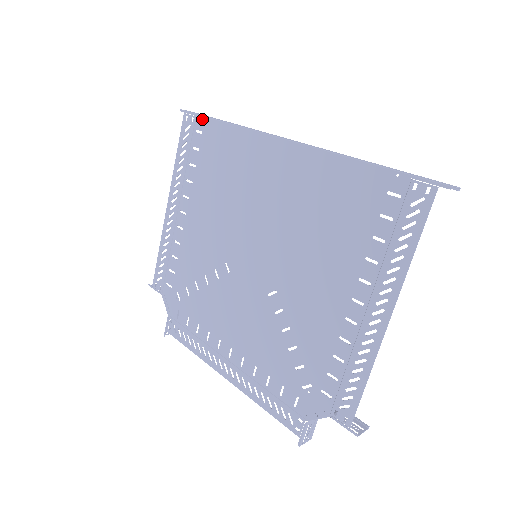
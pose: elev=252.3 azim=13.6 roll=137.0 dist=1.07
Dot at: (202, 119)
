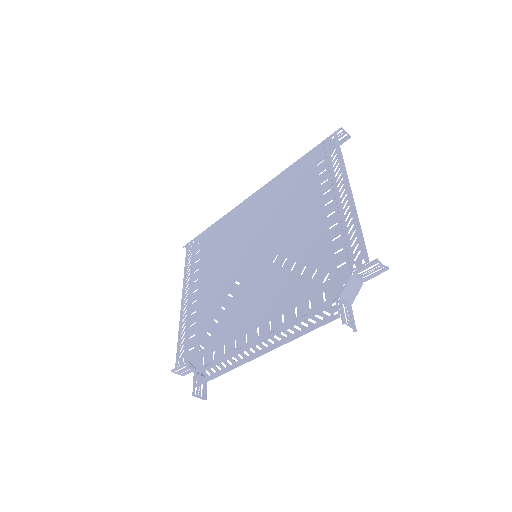
Dot at: (199, 236)
